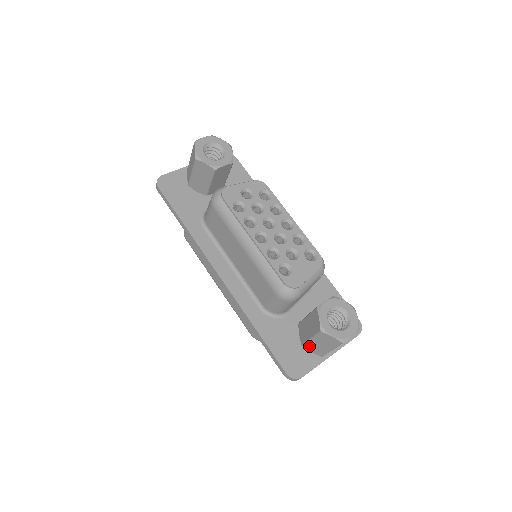
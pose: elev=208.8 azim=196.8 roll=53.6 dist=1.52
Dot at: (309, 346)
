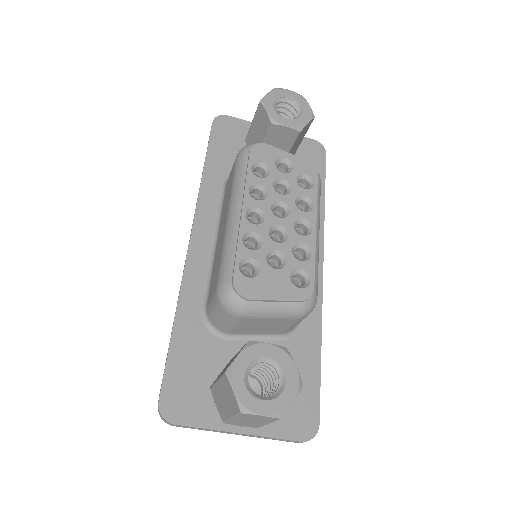
Dot at: (215, 393)
